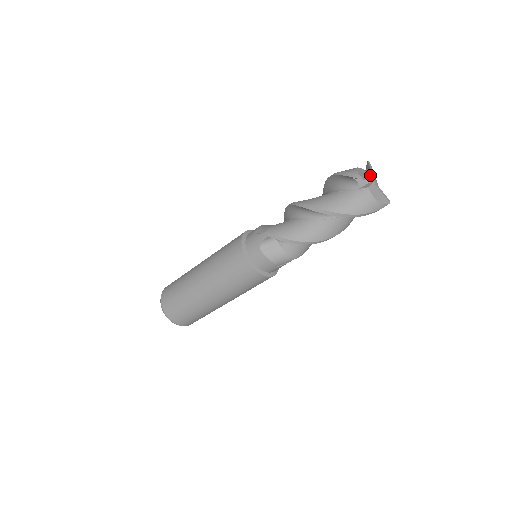
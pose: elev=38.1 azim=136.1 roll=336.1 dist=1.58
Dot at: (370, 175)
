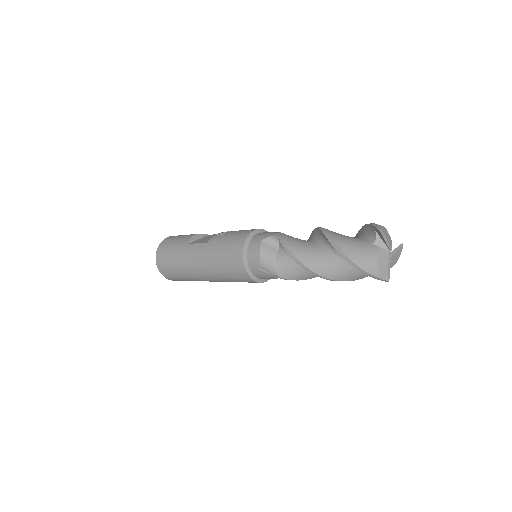
Dot at: (385, 243)
